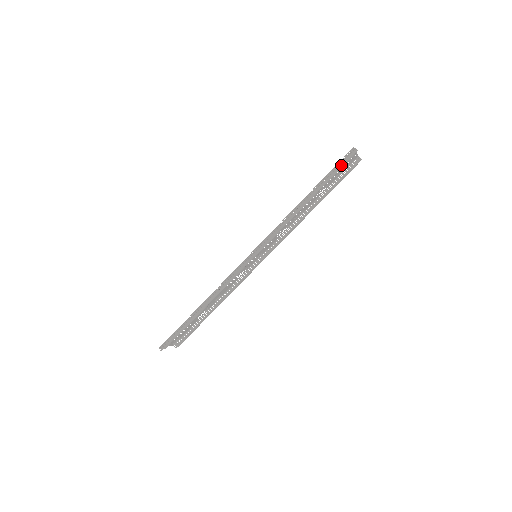
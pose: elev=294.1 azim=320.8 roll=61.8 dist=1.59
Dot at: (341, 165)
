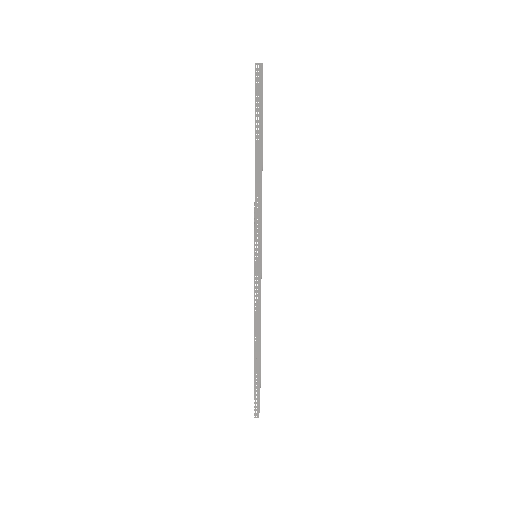
Dot at: (260, 94)
